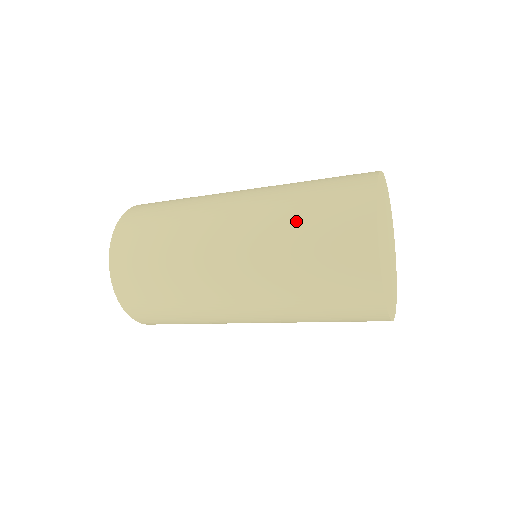
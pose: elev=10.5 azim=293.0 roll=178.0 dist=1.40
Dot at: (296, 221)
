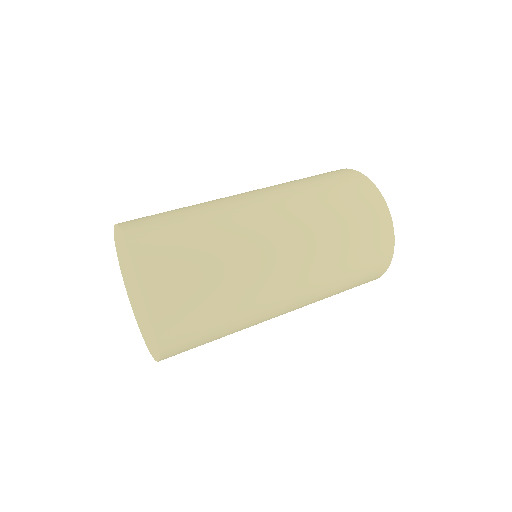
Dot at: (325, 200)
